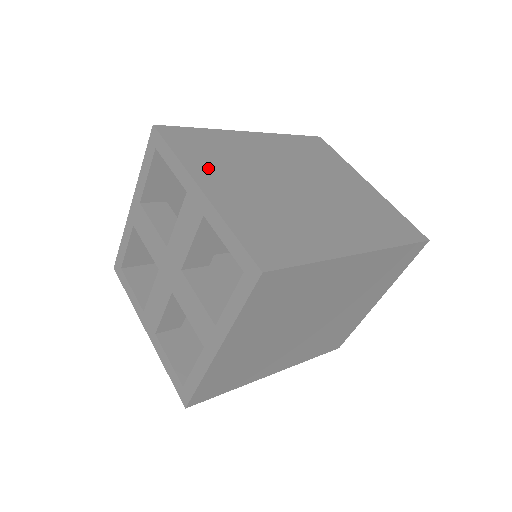
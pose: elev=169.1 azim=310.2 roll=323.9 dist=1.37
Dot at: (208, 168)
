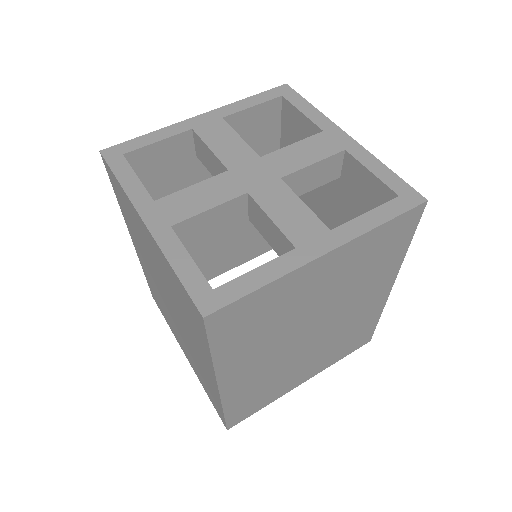
Dot at: occluded
